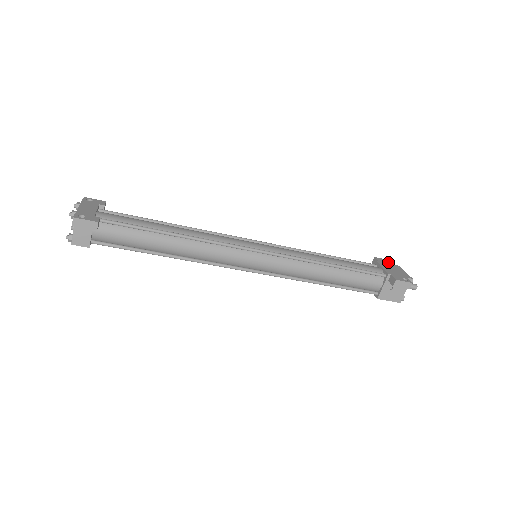
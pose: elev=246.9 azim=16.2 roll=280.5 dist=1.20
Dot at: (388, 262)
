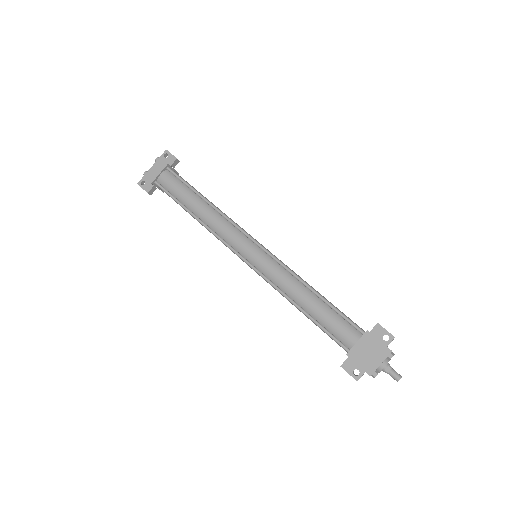
Dot at: (389, 338)
